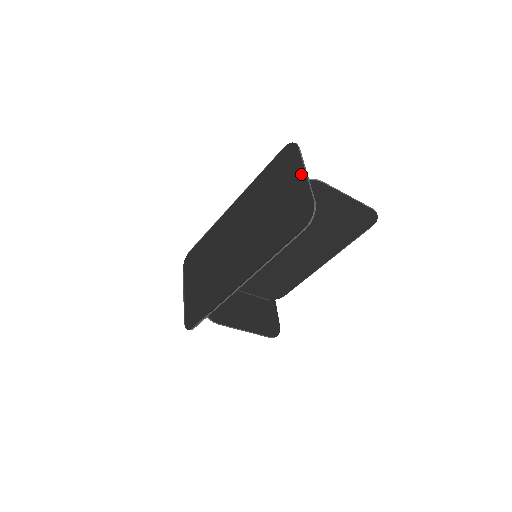
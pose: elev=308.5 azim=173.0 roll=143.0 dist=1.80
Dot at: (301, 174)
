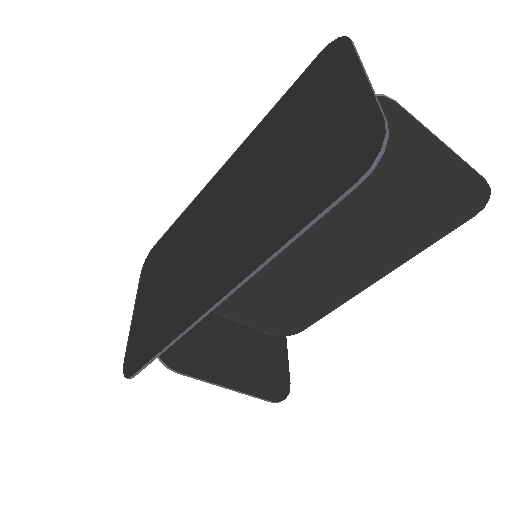
Dot at: (354, 80)
